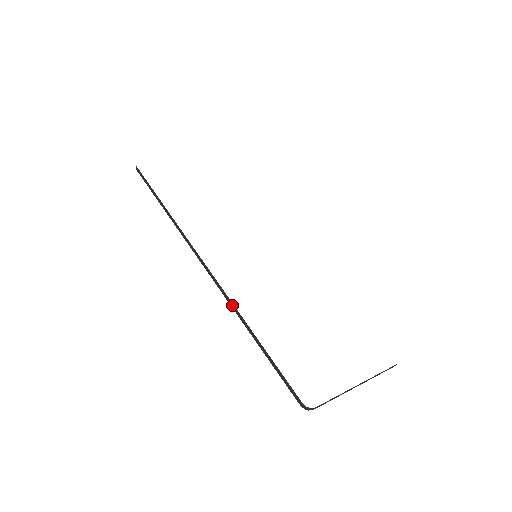
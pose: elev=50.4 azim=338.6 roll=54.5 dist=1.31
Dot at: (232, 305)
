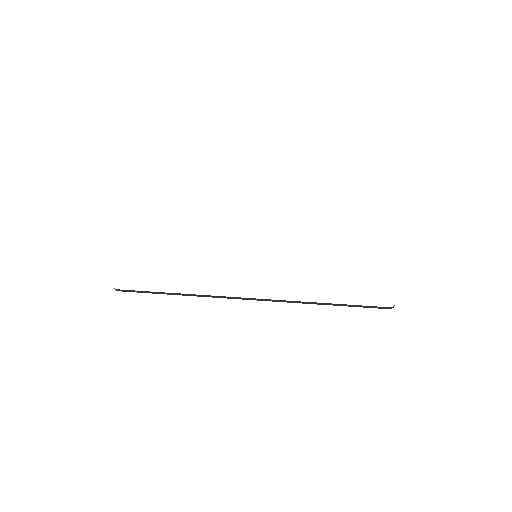
Dot at: (297, 302)
